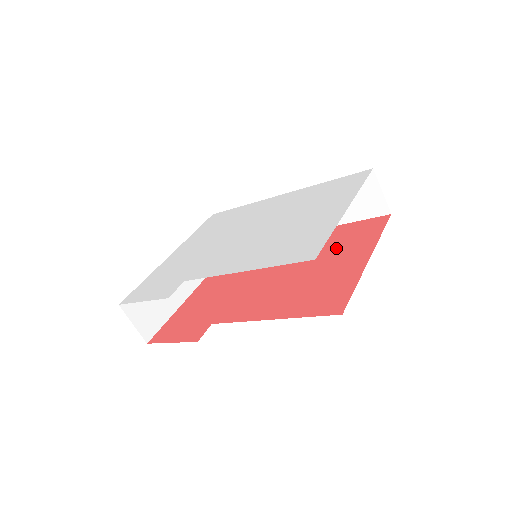
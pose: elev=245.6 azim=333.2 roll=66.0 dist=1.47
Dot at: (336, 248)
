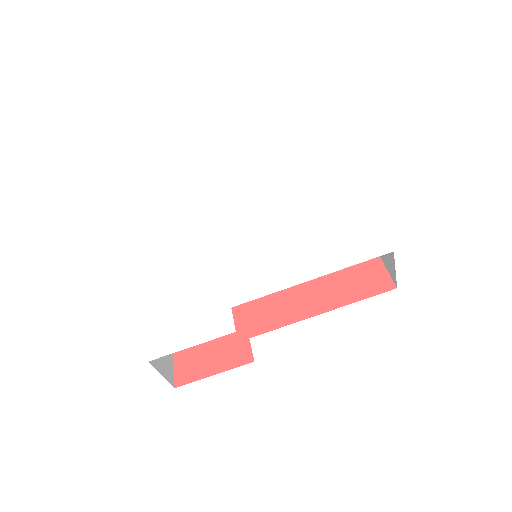
Dot at: occluded
